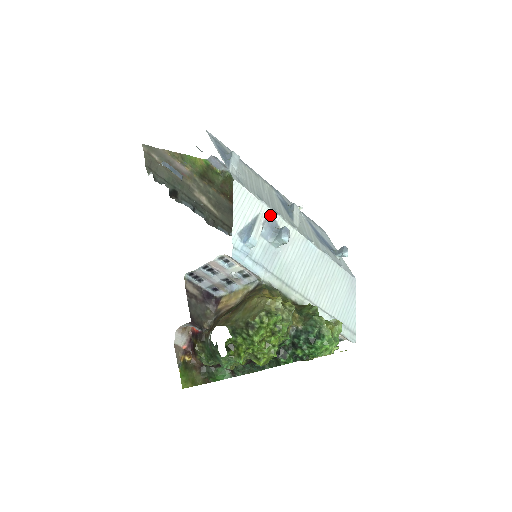
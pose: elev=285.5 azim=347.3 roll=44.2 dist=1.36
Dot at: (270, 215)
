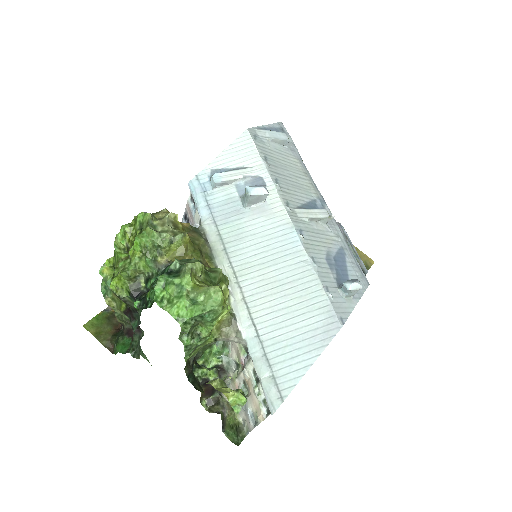
Dot at: (263, 176)
